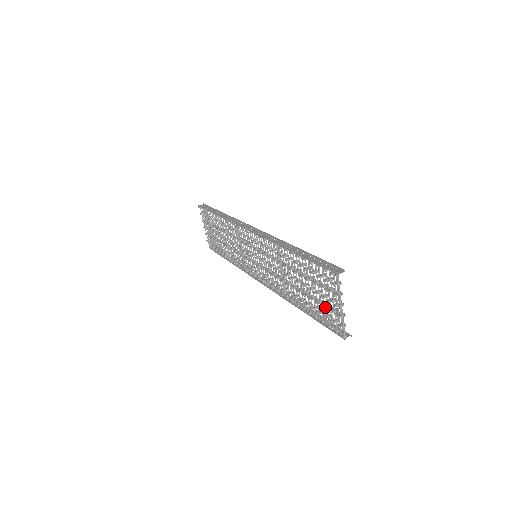
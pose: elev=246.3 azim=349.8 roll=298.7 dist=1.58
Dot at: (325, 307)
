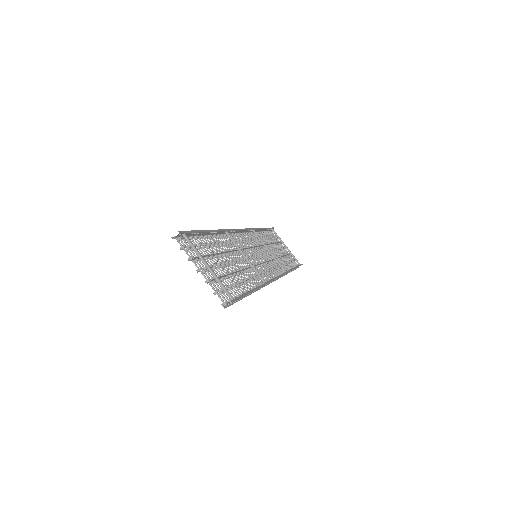
Dot at: occluded
